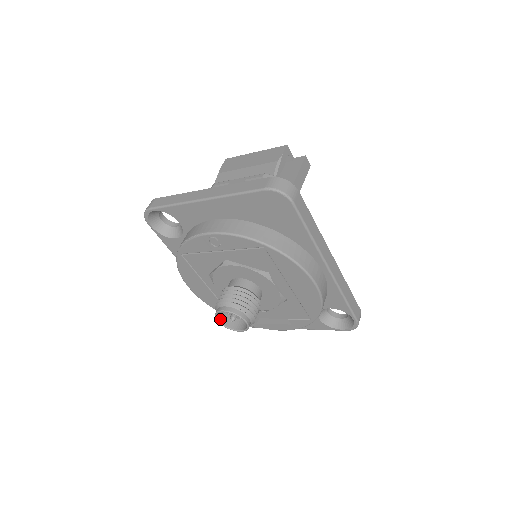
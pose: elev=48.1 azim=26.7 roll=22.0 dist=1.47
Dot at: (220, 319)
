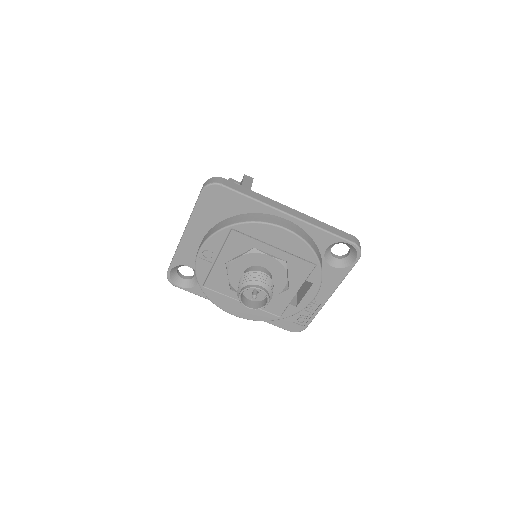
Dot at: (249, 306)
